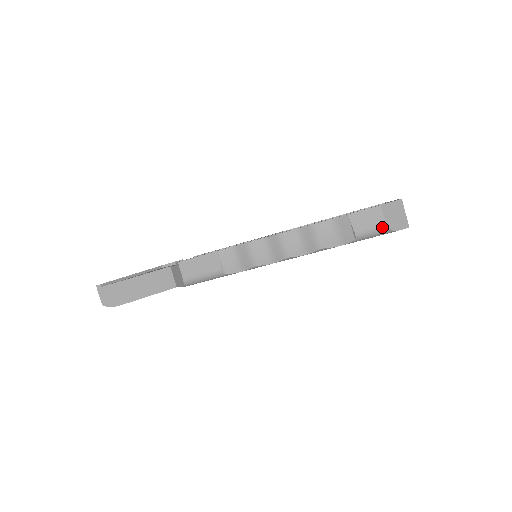
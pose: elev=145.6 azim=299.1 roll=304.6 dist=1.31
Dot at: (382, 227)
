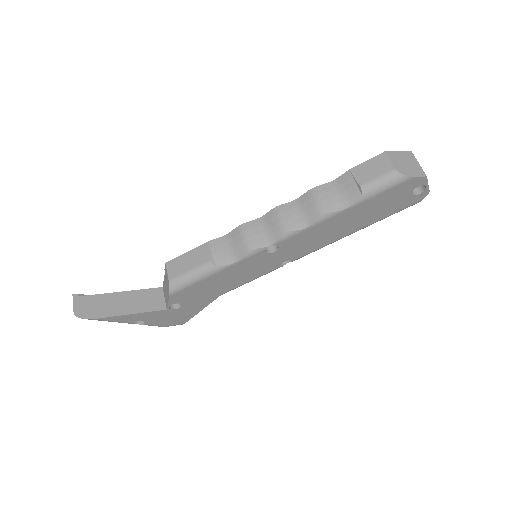
Dot at: (391, 172)
